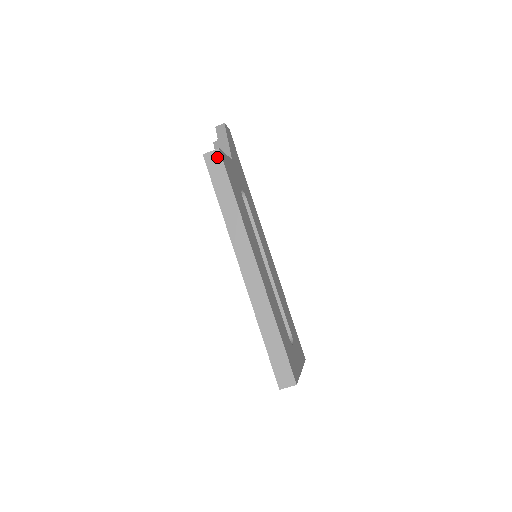
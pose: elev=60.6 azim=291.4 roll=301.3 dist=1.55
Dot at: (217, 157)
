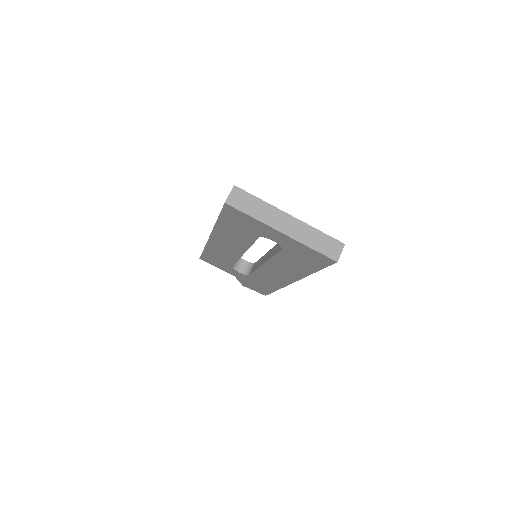
Dot at: occluded
